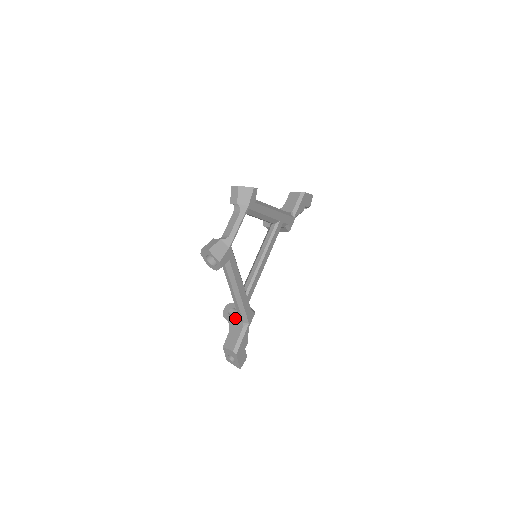
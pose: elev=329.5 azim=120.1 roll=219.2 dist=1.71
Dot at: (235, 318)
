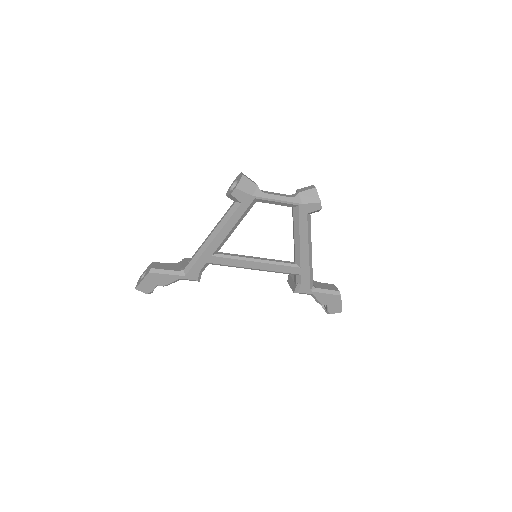
Dot at: occluded
